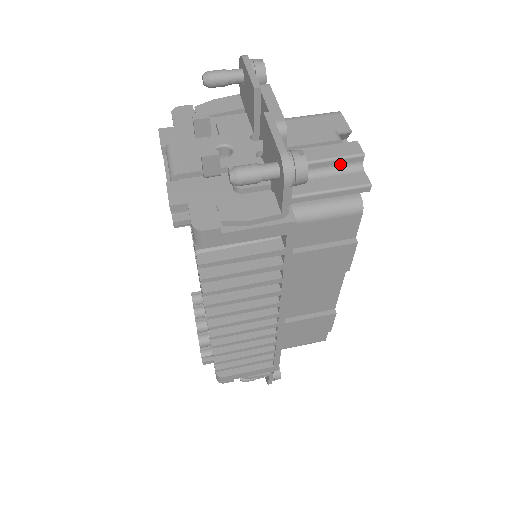
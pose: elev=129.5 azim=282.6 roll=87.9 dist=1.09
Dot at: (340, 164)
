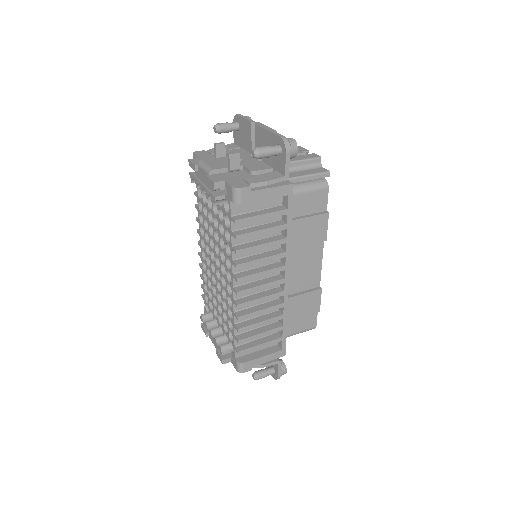
Dot at: (308, 164)
